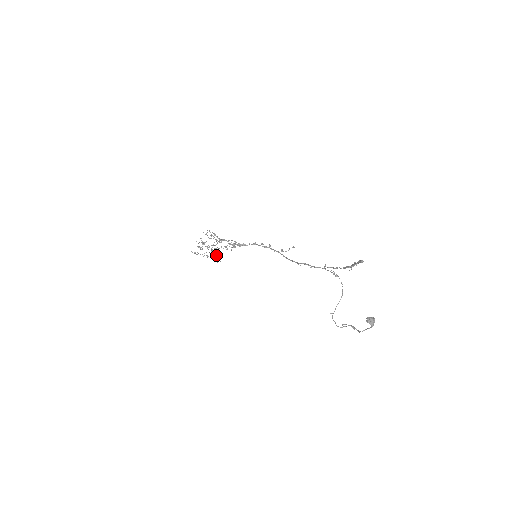
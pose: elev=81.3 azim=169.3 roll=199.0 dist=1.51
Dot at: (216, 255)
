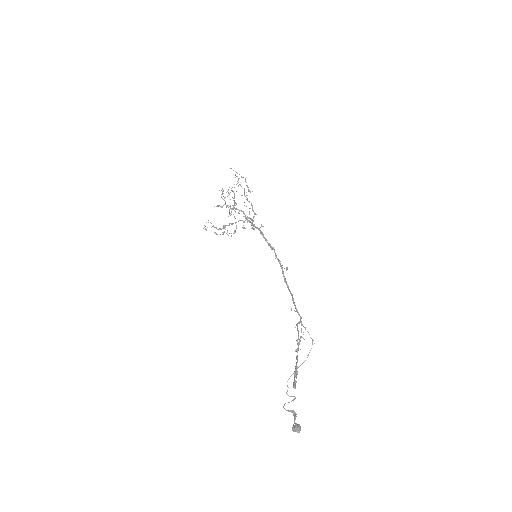
Dot at: occluded
